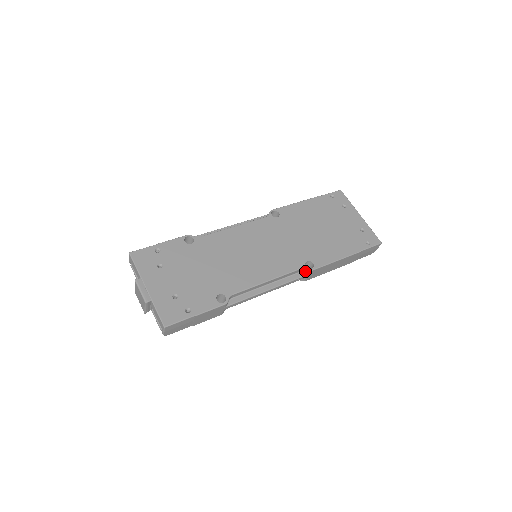
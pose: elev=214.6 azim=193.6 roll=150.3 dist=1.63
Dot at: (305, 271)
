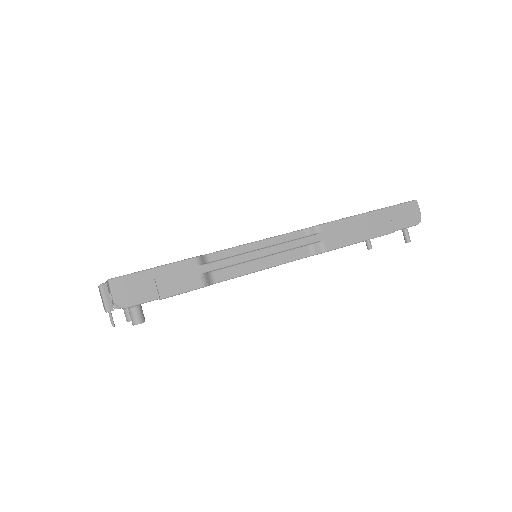
Dot at: (312, 231)
